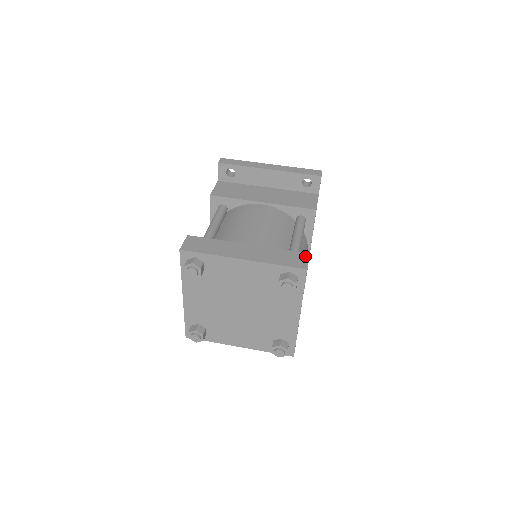
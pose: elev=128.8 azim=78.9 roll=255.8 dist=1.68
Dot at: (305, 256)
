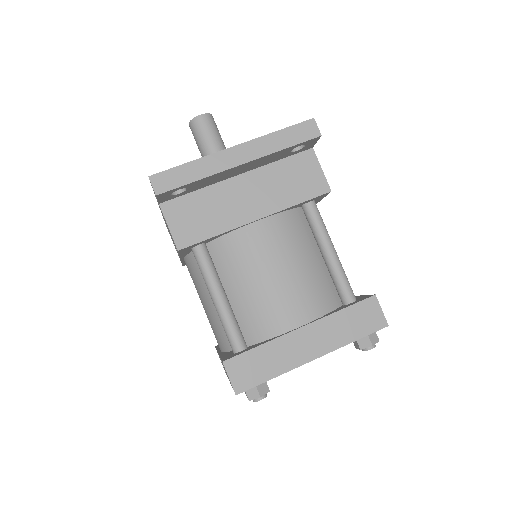
Dot at: (374, 304)
